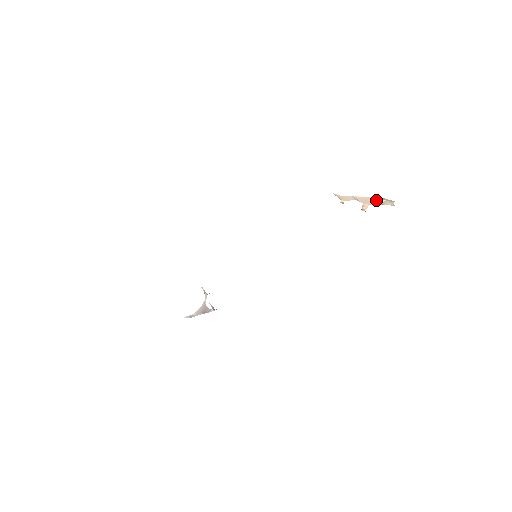
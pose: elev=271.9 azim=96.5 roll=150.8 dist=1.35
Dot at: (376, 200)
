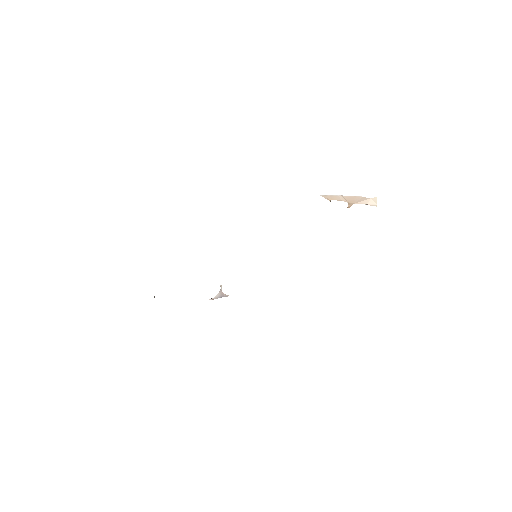
Dot at: (361, 199)
